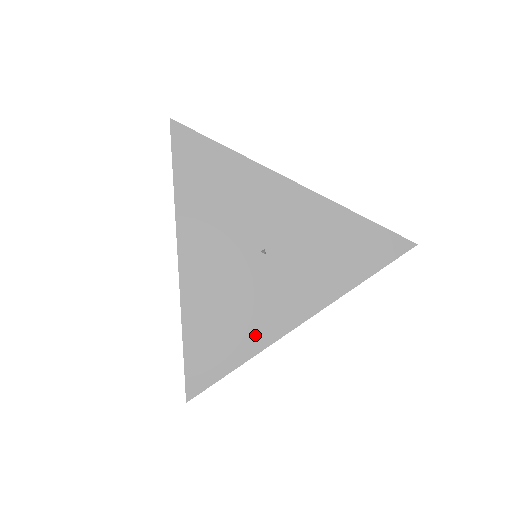
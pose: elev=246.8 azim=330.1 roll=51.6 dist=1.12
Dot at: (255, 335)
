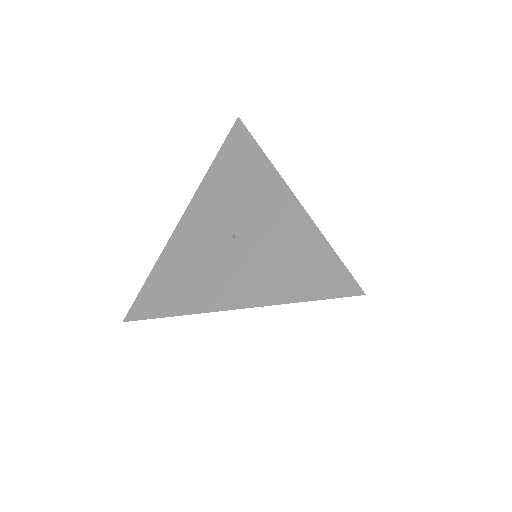
Dot at: (190, 299)
